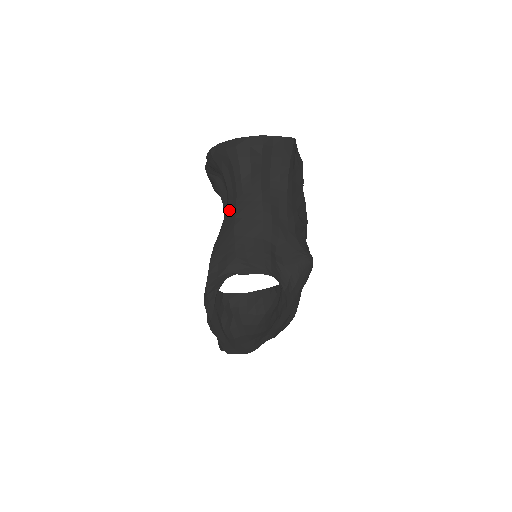
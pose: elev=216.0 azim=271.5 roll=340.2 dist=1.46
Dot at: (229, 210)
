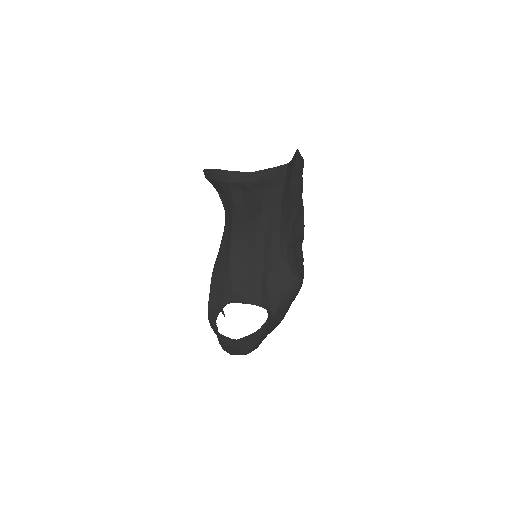
Dot at: (226, 232)
